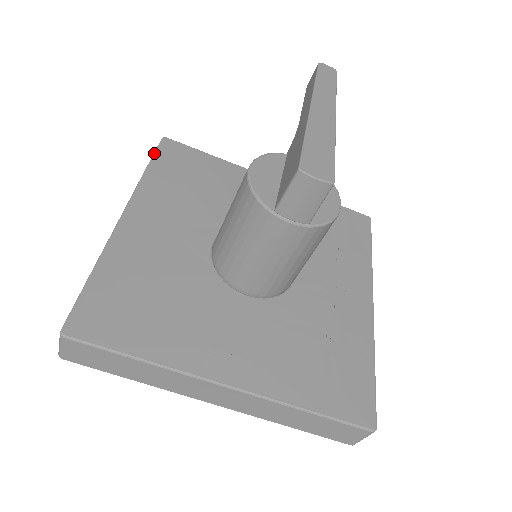
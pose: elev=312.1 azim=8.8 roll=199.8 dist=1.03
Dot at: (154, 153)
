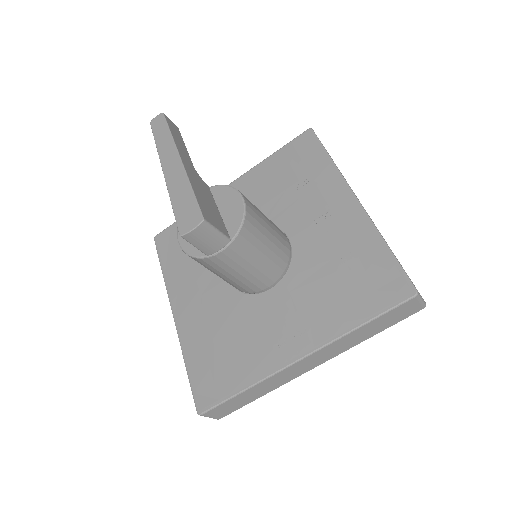
Dot at: (158, 255)
